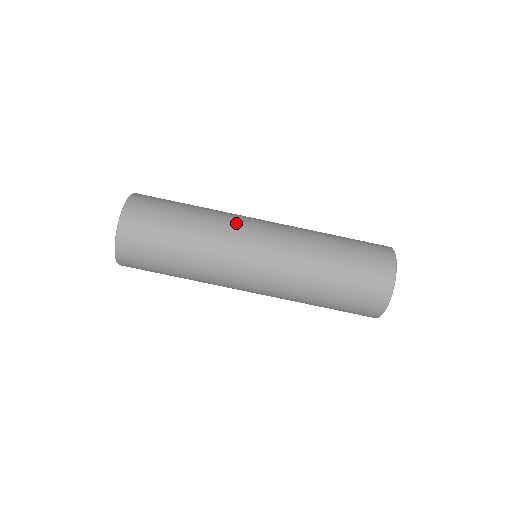
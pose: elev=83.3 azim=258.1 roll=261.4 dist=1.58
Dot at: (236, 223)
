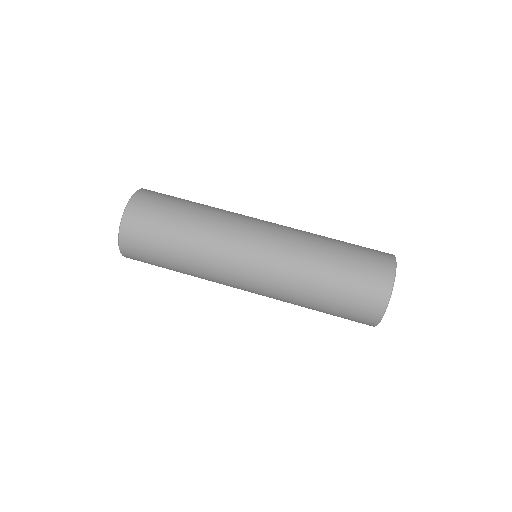
Dot at: occluded
